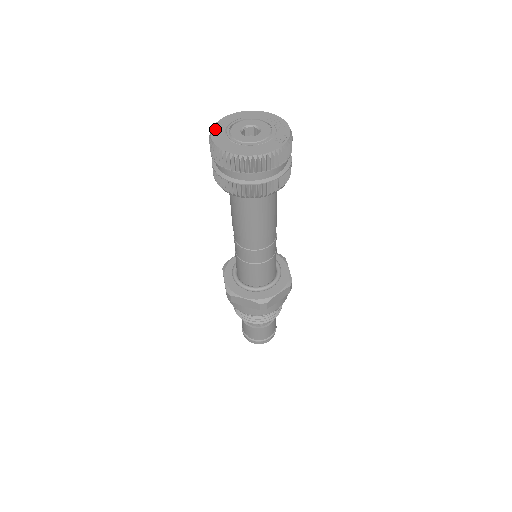
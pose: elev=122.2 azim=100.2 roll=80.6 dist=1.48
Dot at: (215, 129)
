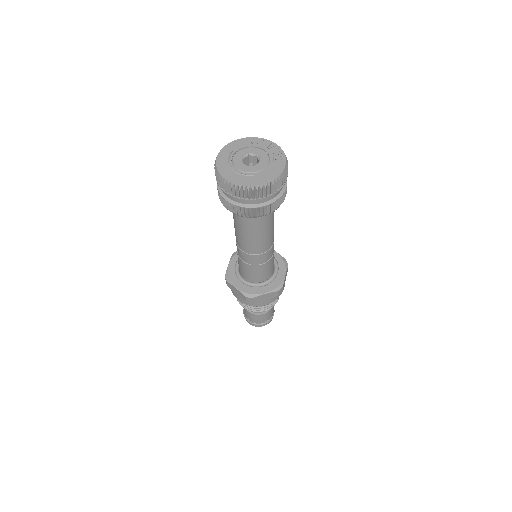
Dot at: (222, 171)
